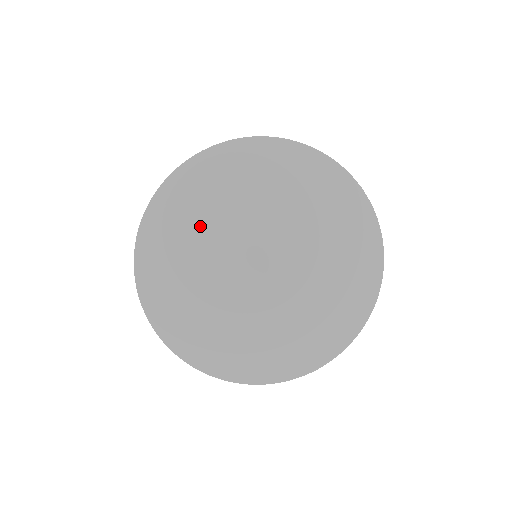
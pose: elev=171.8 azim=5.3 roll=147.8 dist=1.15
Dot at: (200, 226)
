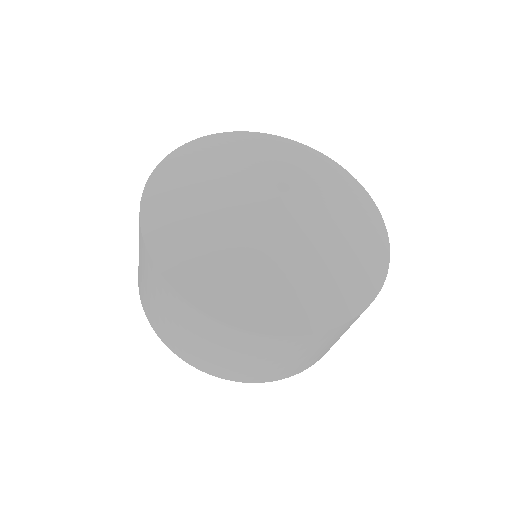
Dot at: (202, 218)
